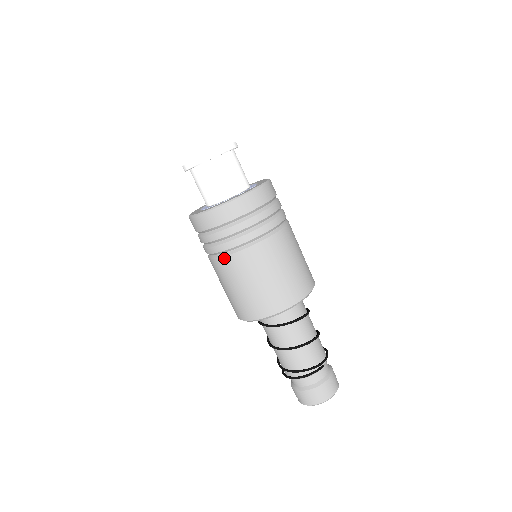
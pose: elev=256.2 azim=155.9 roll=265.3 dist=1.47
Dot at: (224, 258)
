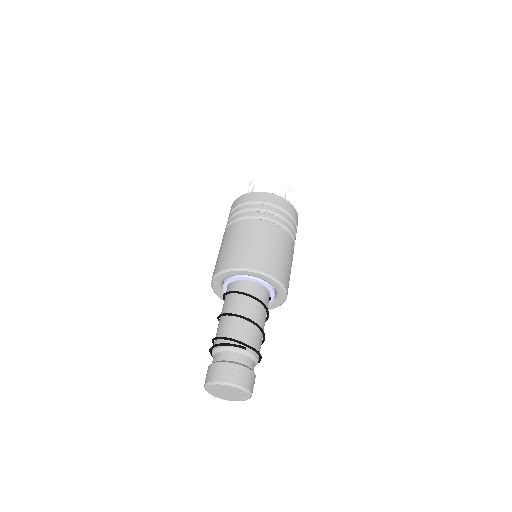
Dot at: (231, 225)
